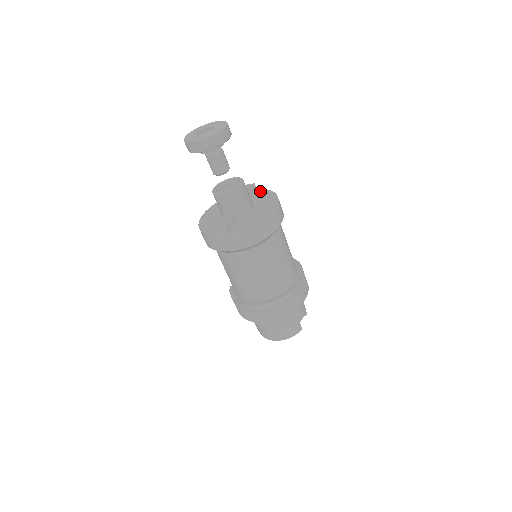
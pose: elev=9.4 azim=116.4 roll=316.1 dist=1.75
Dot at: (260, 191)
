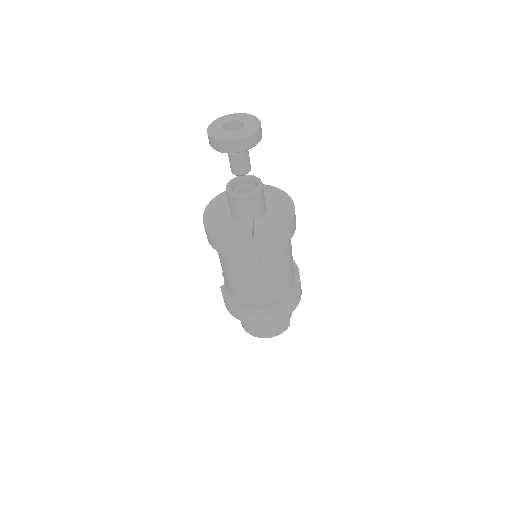
Dot at: (265, 187)
